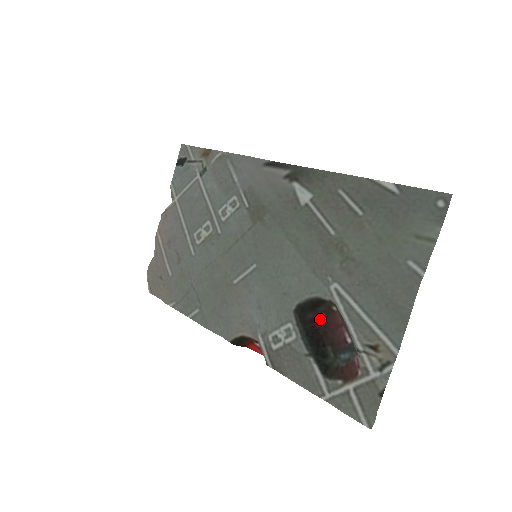
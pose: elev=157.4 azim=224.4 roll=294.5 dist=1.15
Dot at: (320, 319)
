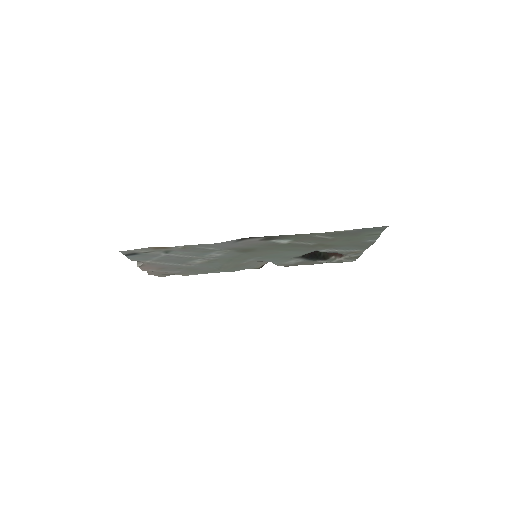
Dot at: occluded
